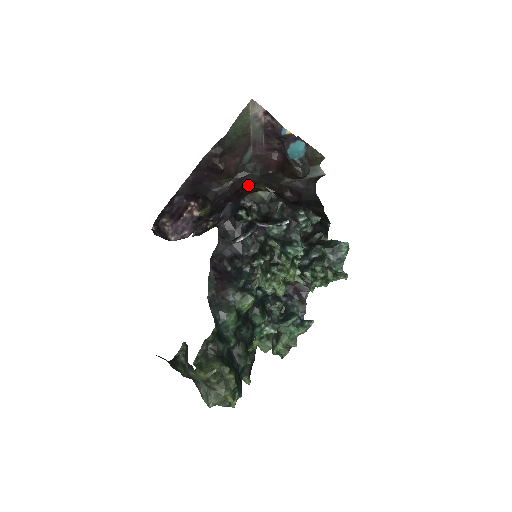
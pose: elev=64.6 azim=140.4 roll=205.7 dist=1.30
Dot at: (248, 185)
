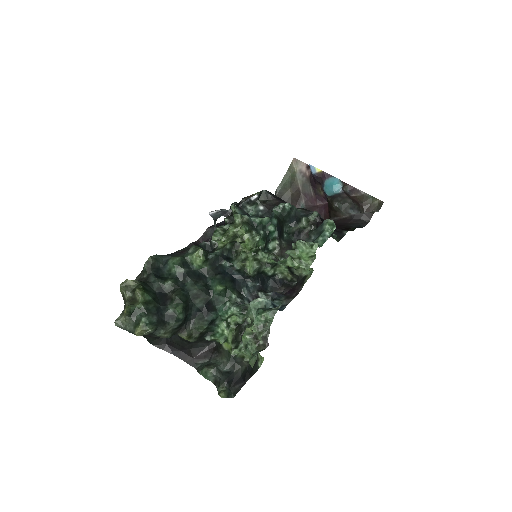
Dot at: occluded
